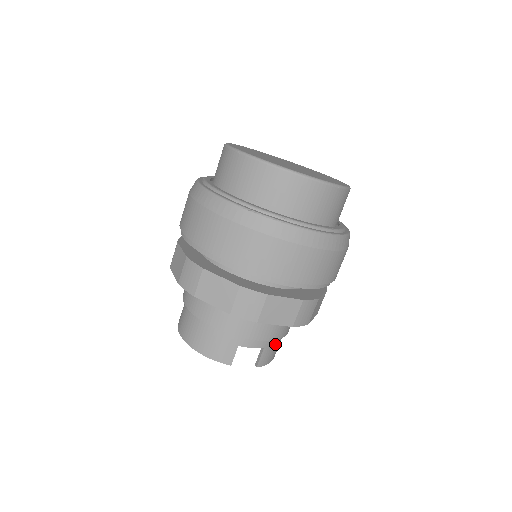
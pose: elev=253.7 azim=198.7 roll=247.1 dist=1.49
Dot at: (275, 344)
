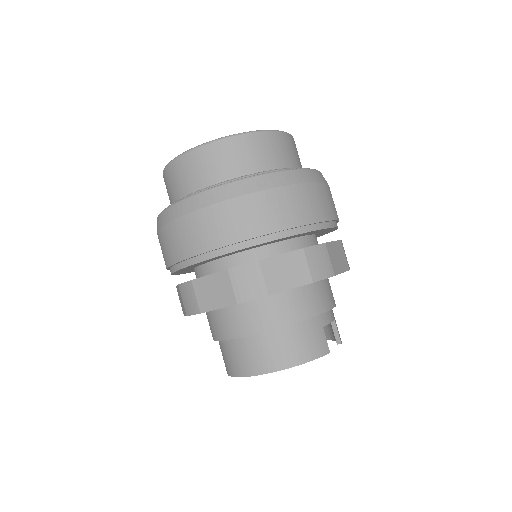
Dot at: occluded
